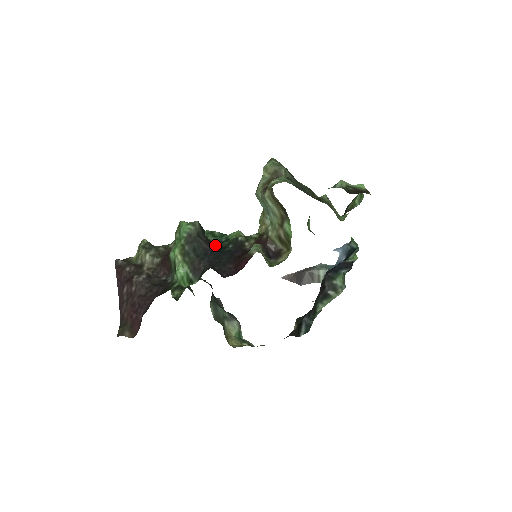
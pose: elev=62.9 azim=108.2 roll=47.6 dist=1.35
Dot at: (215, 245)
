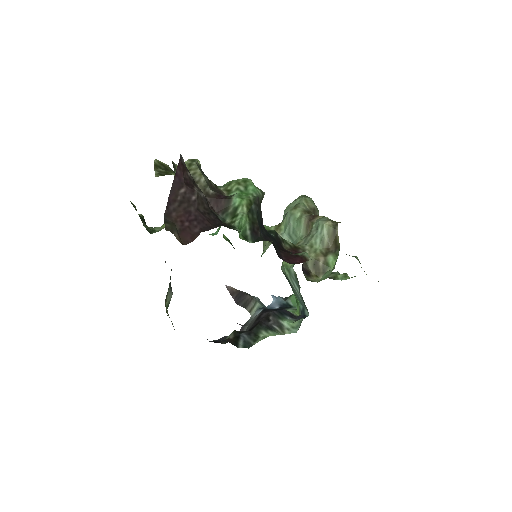
Dot at: occluded
